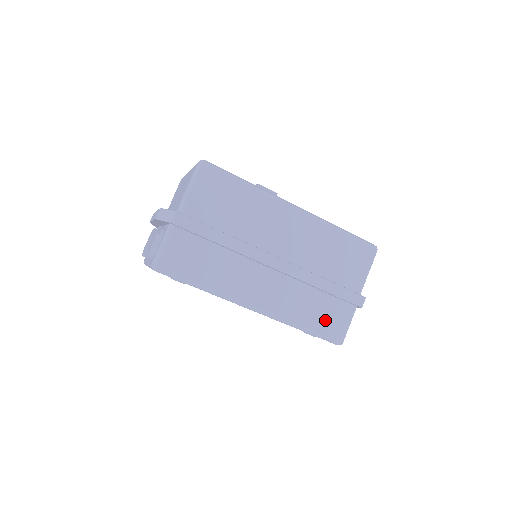
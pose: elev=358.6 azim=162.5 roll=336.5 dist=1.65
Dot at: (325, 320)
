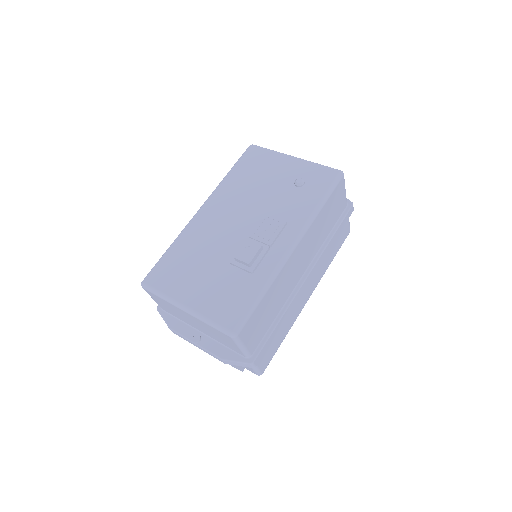
Dot at: (339, 242)
